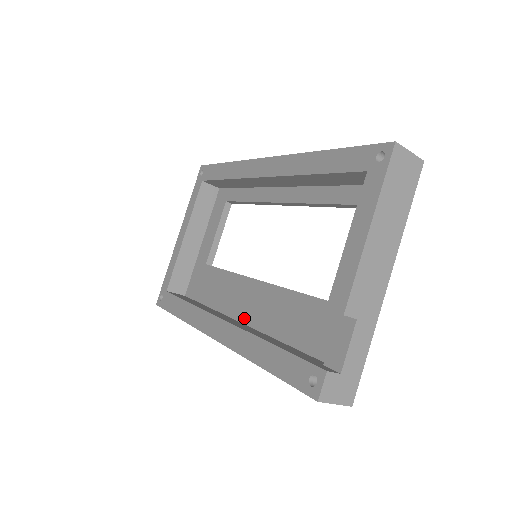
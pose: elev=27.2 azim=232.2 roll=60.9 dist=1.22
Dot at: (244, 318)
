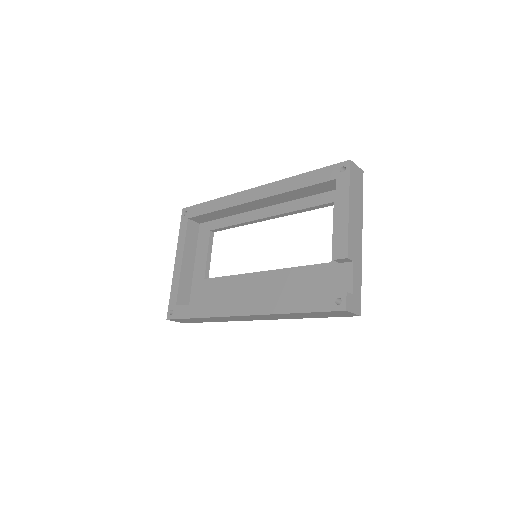
Dot at: occluded
